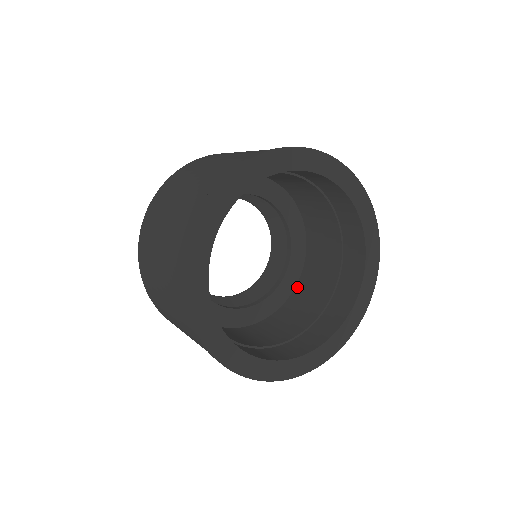
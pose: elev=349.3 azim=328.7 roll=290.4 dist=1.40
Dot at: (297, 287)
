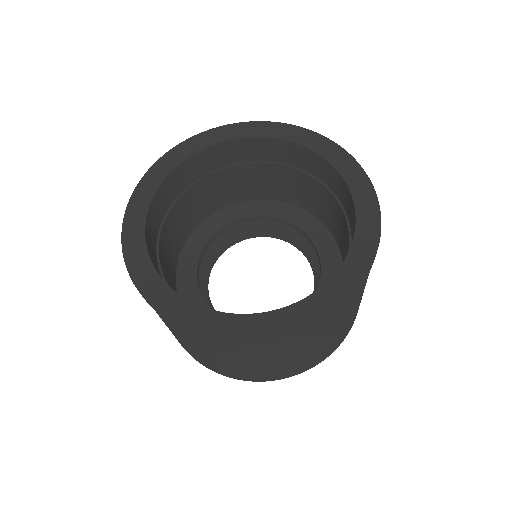
Dot at: occluded
